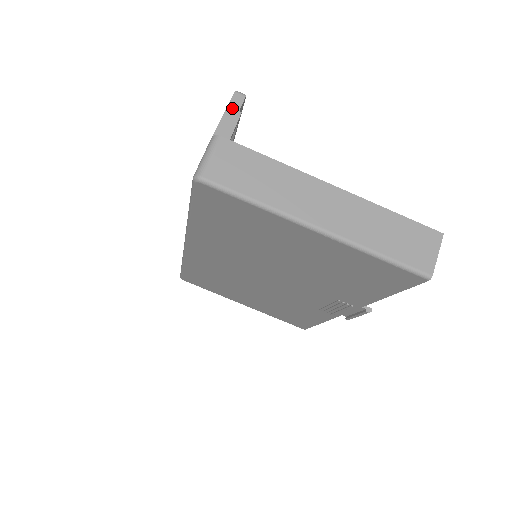
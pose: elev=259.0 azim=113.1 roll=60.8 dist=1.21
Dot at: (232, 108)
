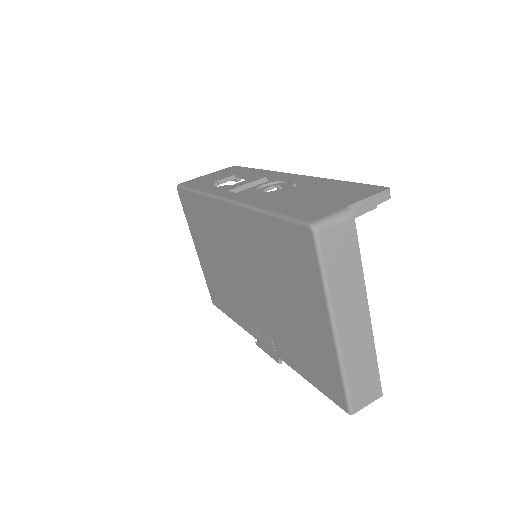
Dot at: (376, 198)
